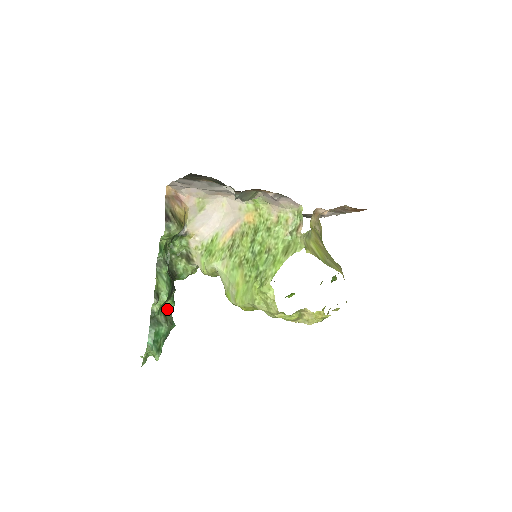
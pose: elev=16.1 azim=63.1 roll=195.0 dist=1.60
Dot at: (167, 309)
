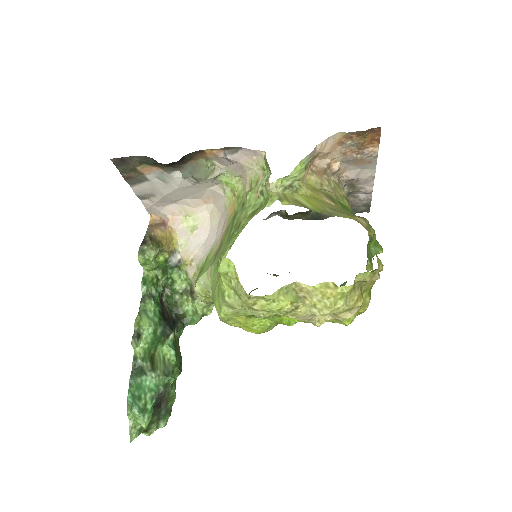
Dot at: (163, 358)
